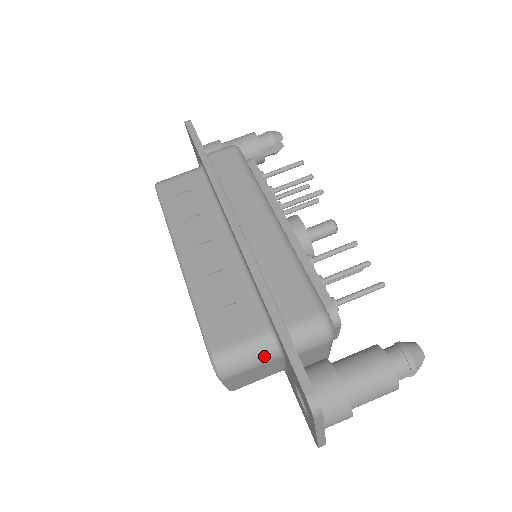
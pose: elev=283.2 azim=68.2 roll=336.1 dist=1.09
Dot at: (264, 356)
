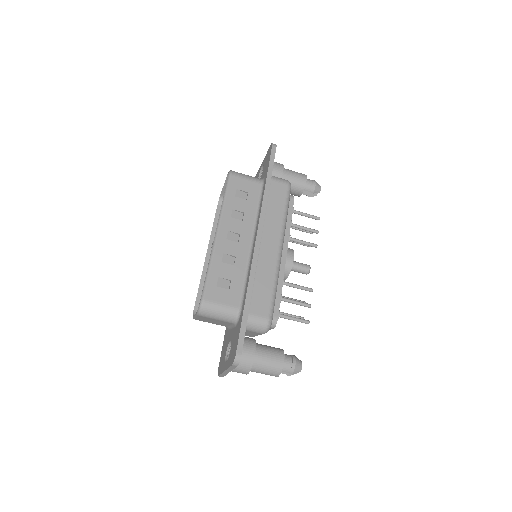
Dot at: (227, 318)
